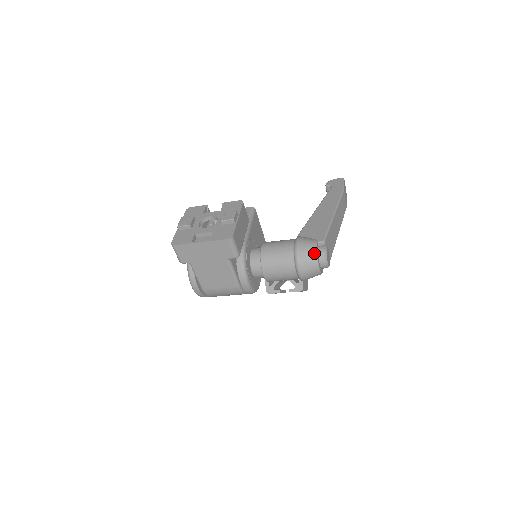
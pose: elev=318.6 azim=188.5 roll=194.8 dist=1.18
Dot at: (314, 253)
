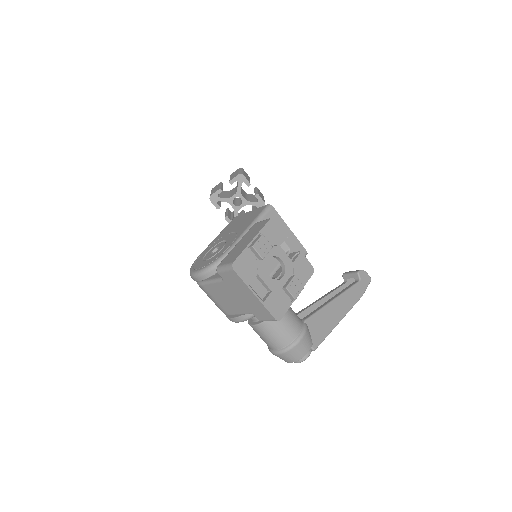
Dot at: (301, 356)
